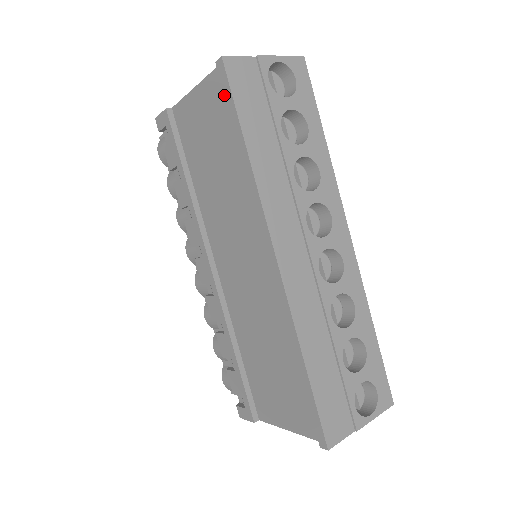
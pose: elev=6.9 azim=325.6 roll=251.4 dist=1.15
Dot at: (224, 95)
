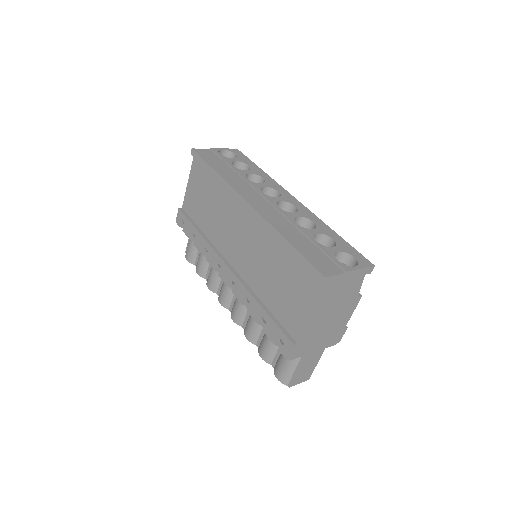
Dot at: occluded
